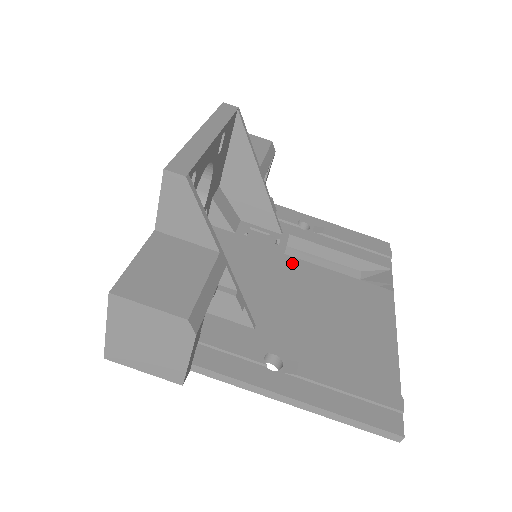
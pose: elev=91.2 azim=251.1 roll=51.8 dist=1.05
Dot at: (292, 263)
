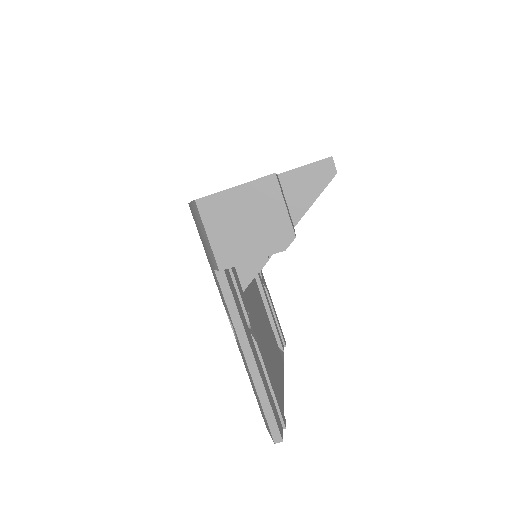
Dot at: (256, 285)
